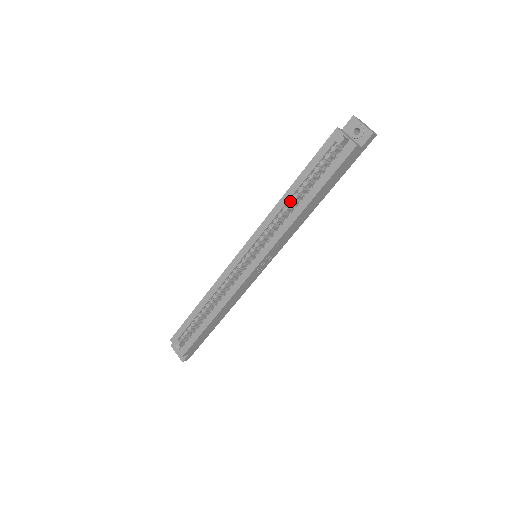
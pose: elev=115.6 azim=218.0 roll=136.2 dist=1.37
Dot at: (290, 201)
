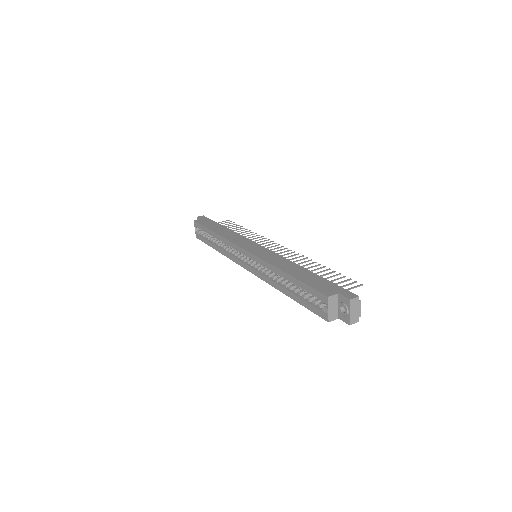
Dot at: (281, 276)
